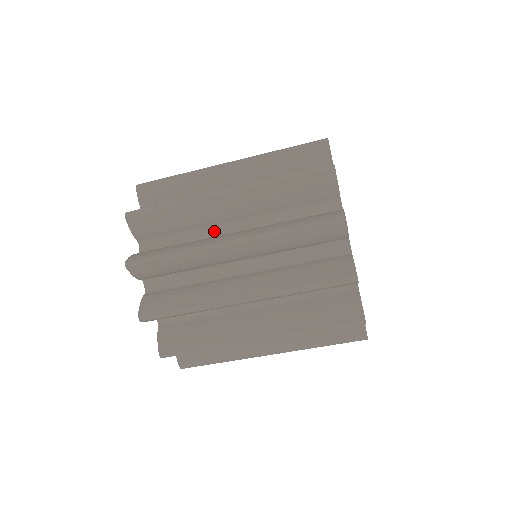
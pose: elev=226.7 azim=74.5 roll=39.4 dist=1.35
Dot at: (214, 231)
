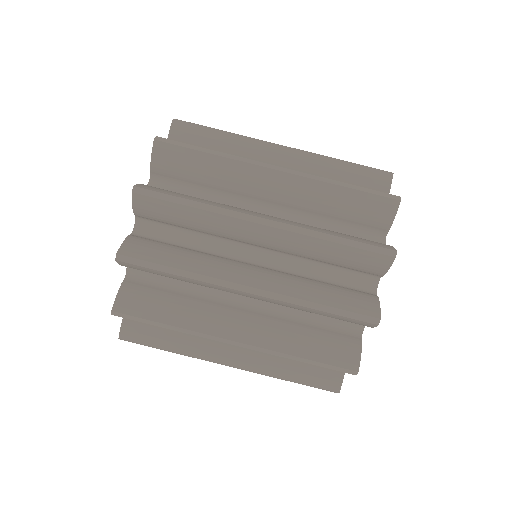
Dot at: occluded
